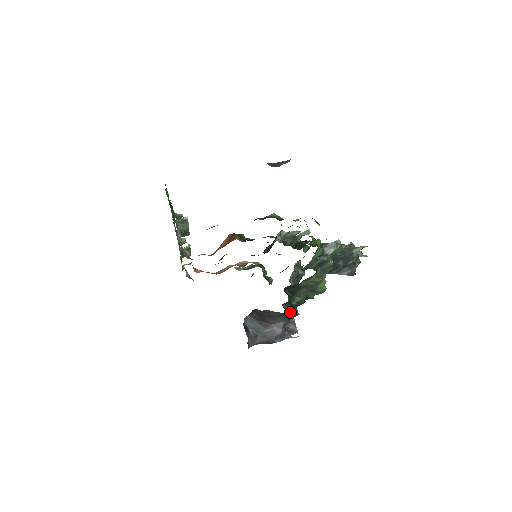
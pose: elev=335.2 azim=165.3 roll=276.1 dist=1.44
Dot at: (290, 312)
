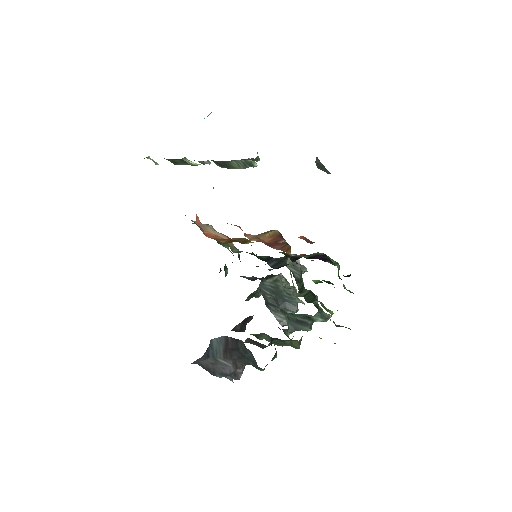
Dot at: occluded
